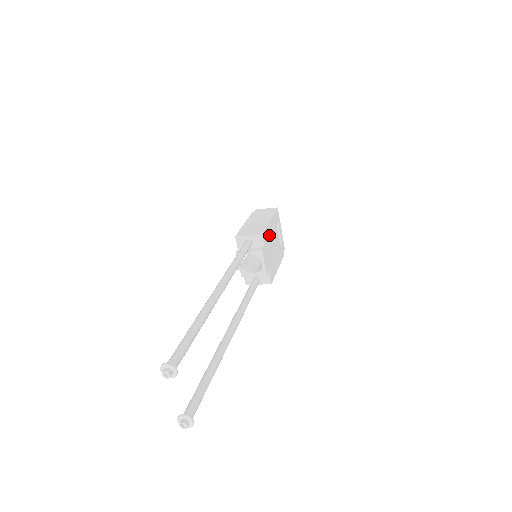
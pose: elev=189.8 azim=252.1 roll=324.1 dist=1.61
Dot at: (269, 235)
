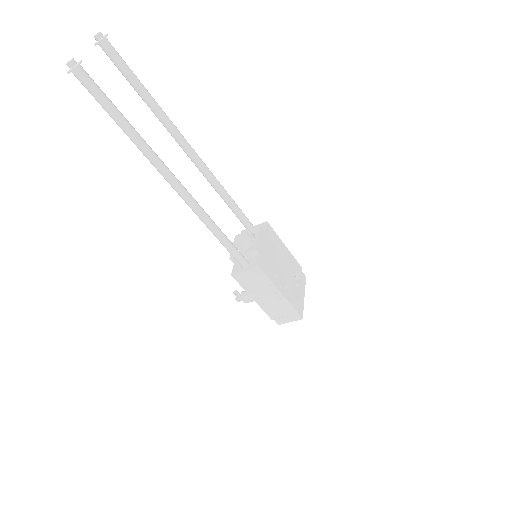
Dot at: (279, 247)
